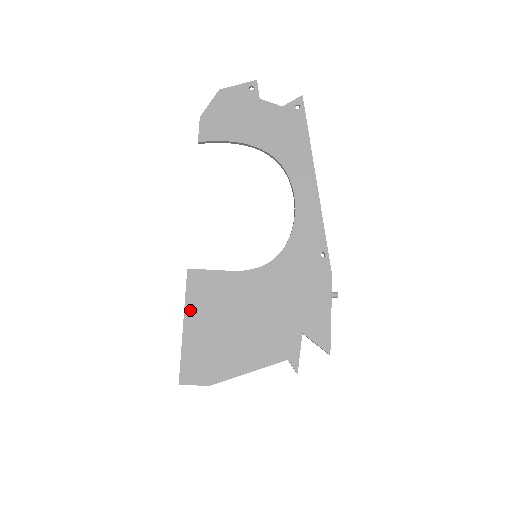
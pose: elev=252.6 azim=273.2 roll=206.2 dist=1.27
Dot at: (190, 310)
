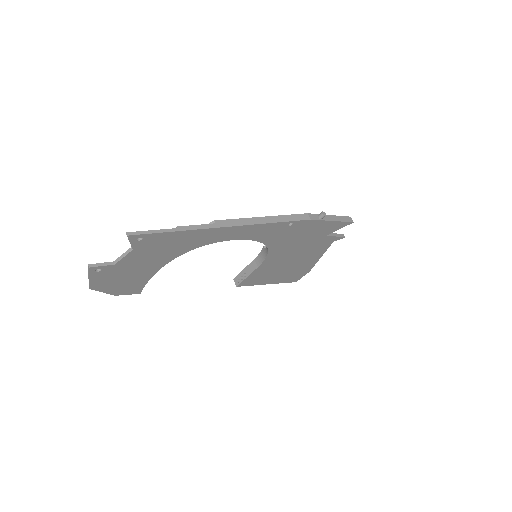
Dot at: (262, 283)
